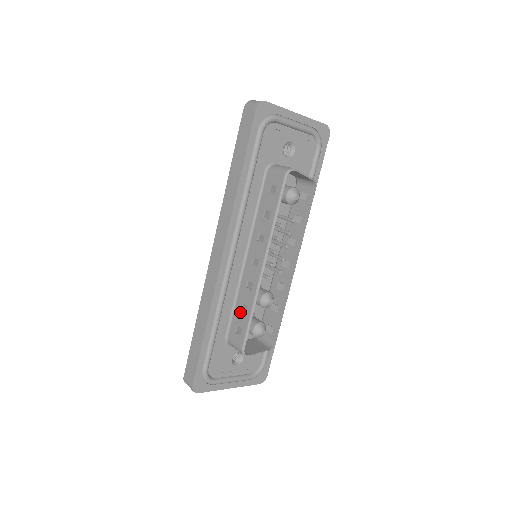
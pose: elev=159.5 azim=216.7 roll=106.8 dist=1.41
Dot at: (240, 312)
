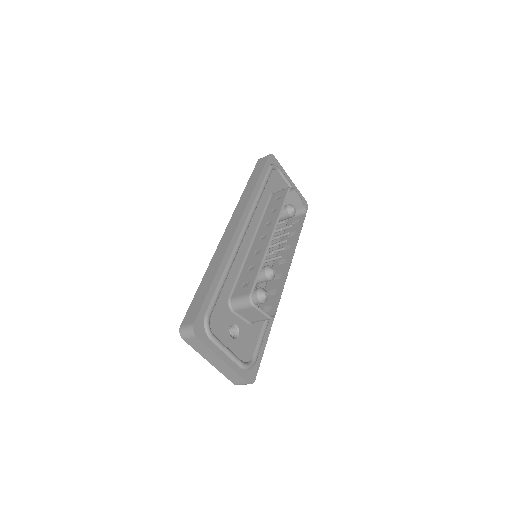
Dot at: (247, 273)
